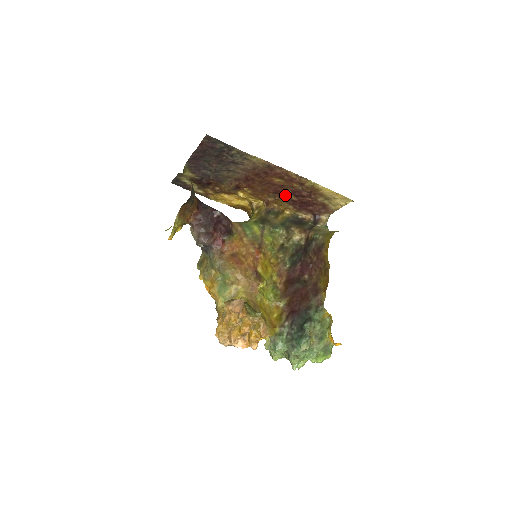
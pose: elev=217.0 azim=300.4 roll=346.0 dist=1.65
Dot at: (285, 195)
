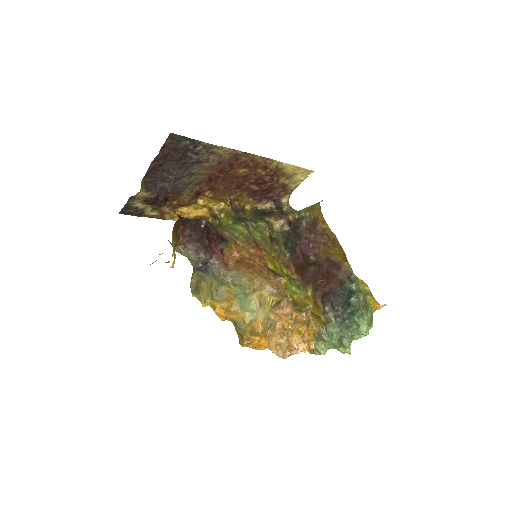
Dot at: (247, 187)
